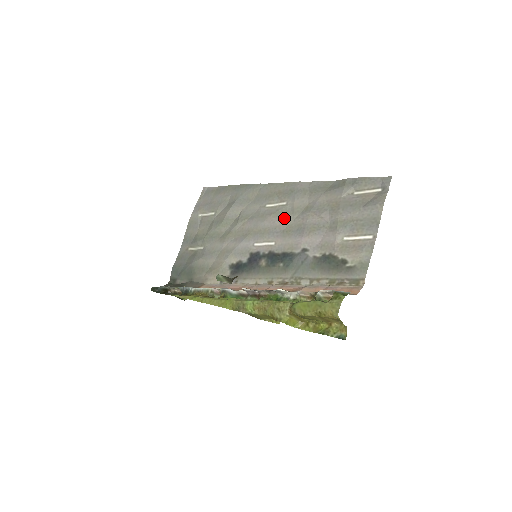
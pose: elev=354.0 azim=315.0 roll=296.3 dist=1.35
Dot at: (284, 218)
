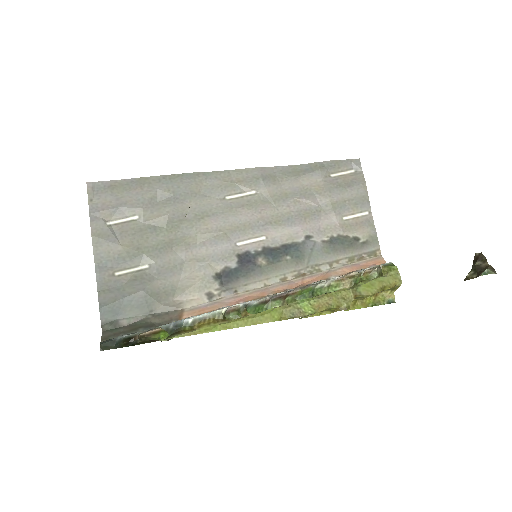
Dot at: (264, 209)
